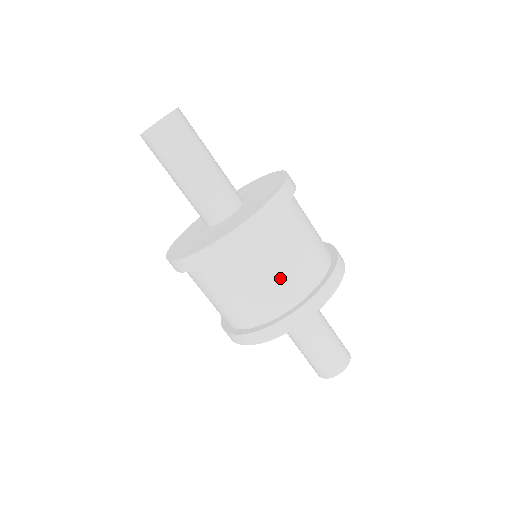
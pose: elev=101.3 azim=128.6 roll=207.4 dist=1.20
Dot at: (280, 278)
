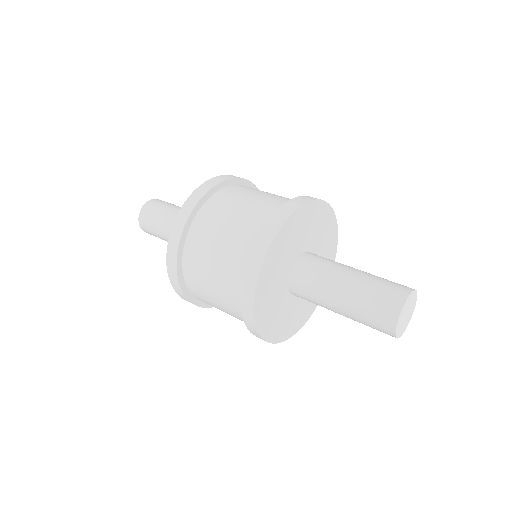
Dot at: (231, 236)
